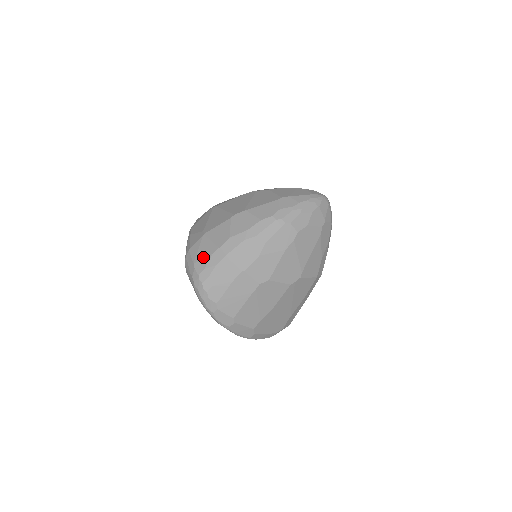
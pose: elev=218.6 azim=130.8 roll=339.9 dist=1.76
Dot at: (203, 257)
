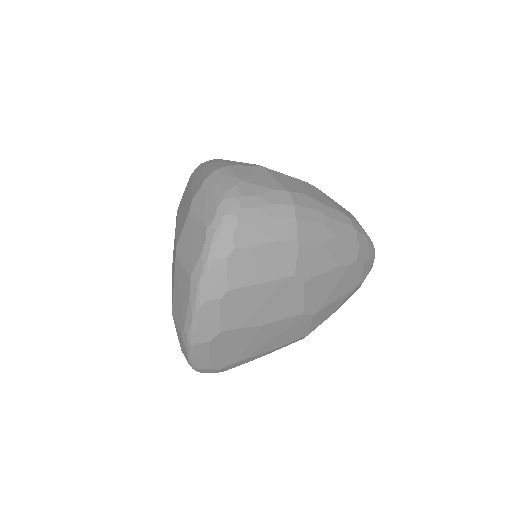
Dot at: (258, 183)
